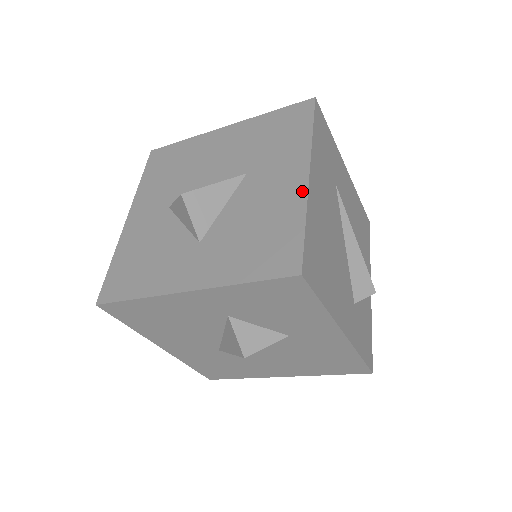
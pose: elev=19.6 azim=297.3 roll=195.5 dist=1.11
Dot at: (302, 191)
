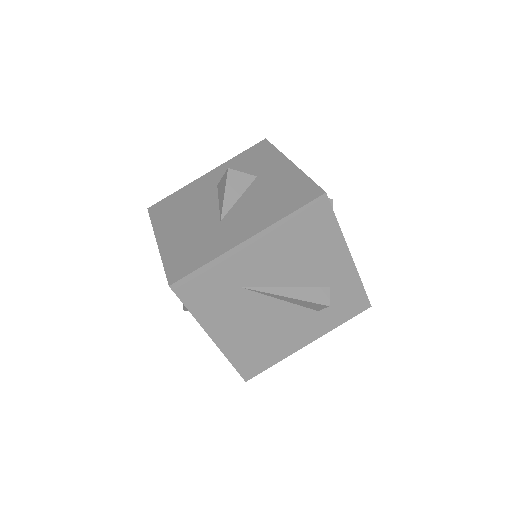
Dot at: (217, 346)
